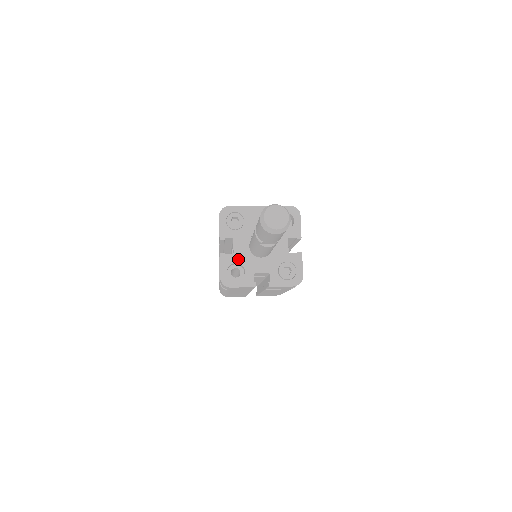
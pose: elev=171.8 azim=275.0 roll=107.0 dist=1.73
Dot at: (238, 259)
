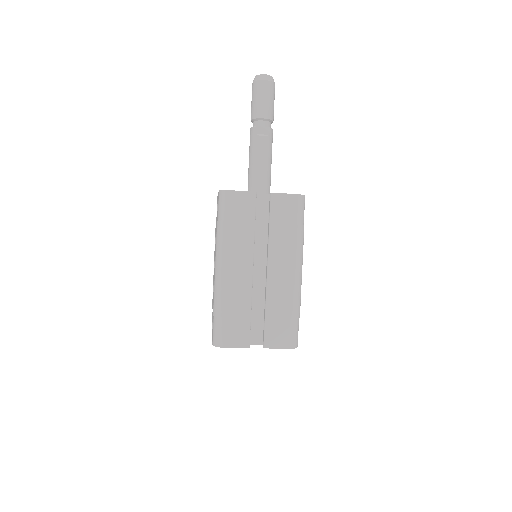
Dot at: occluded
